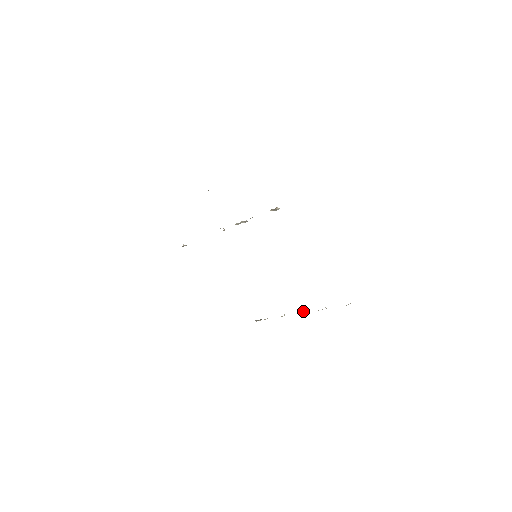
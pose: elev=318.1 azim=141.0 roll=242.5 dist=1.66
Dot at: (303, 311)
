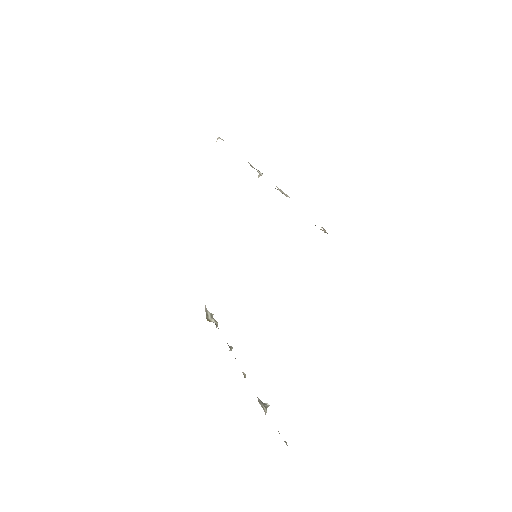
Dot at: occluded
